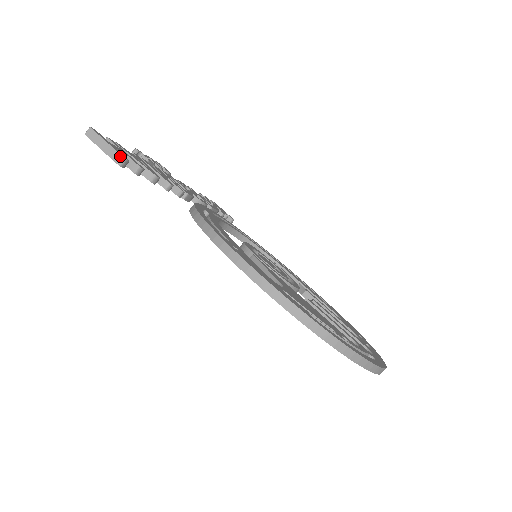
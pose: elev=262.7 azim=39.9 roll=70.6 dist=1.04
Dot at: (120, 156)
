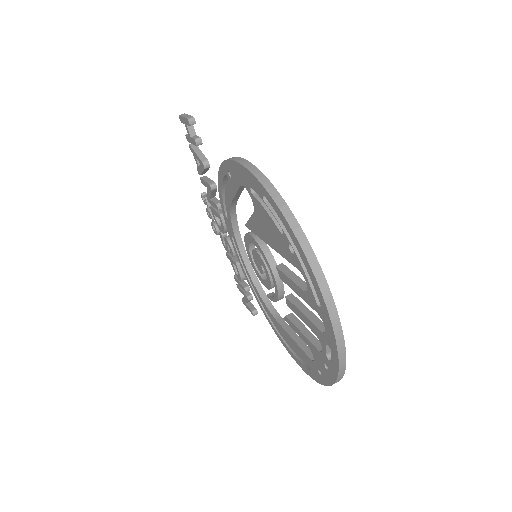
Dot at: (192, 116)
